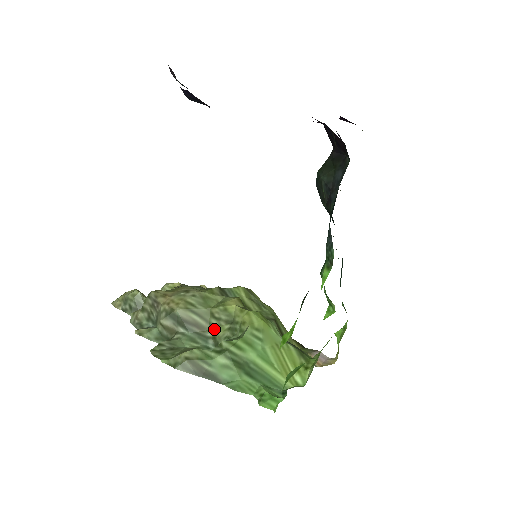
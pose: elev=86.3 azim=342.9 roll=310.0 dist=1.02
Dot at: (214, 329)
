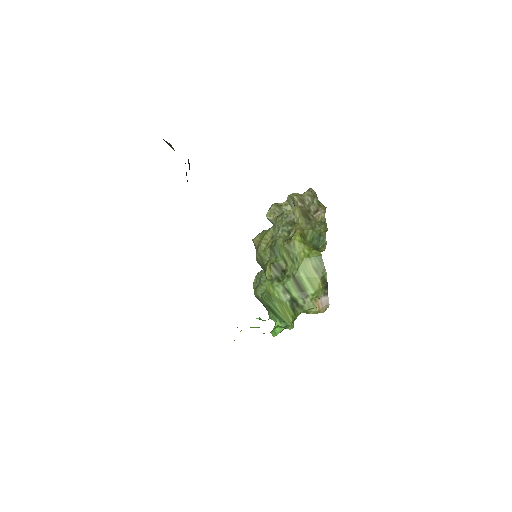
Dot at: occluded
